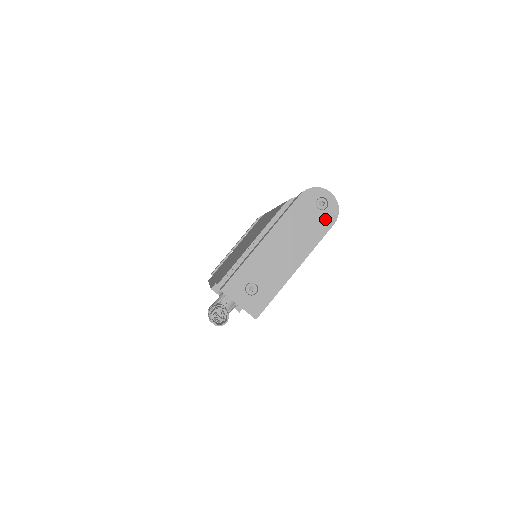
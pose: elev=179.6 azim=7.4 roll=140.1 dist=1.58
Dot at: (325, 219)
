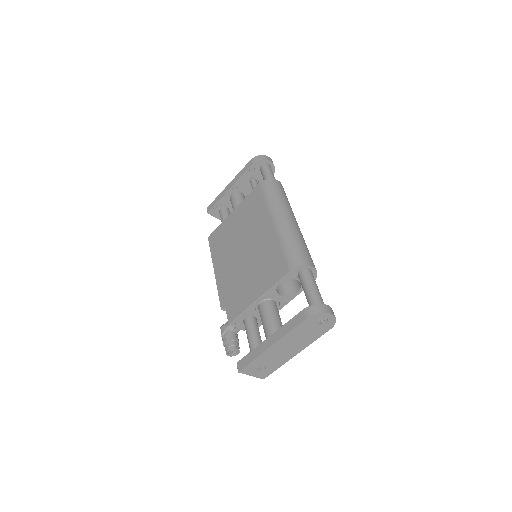
Dot at: (323, 328)
